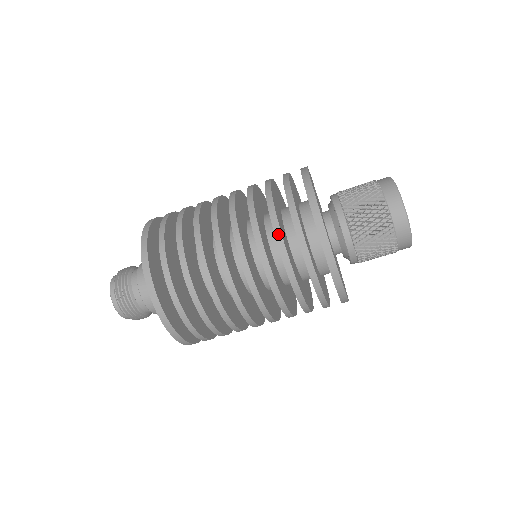
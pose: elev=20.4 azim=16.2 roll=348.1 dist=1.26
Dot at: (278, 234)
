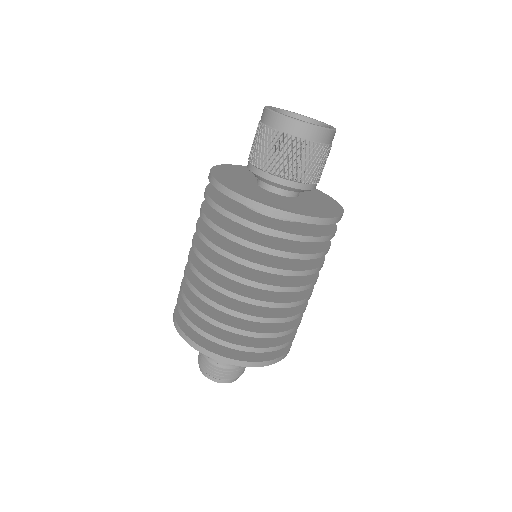
Dot at: (215, 228)
